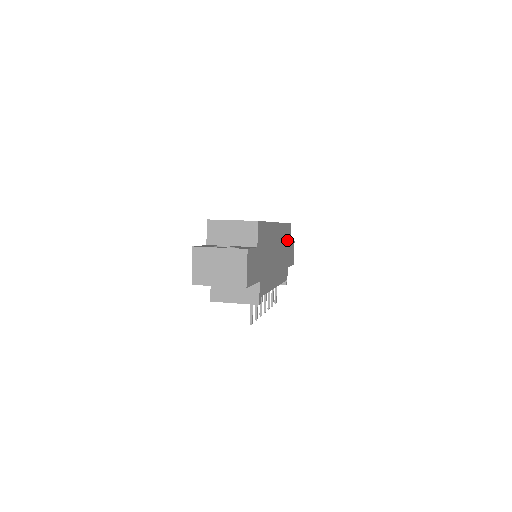
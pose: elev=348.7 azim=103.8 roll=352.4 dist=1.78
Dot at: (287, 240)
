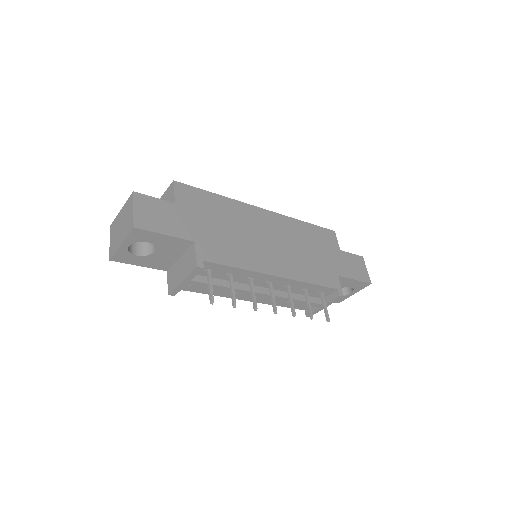
Dot at: (322, 243)
